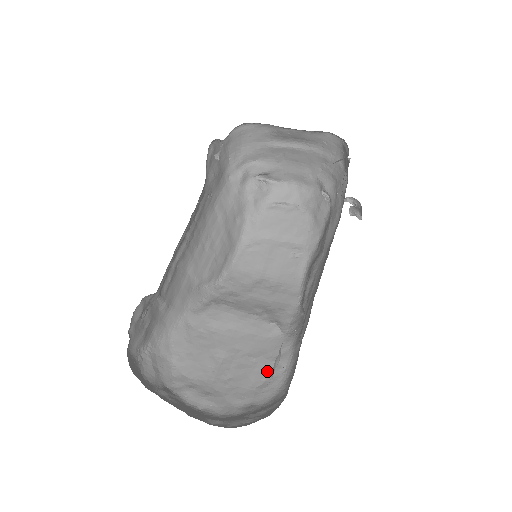
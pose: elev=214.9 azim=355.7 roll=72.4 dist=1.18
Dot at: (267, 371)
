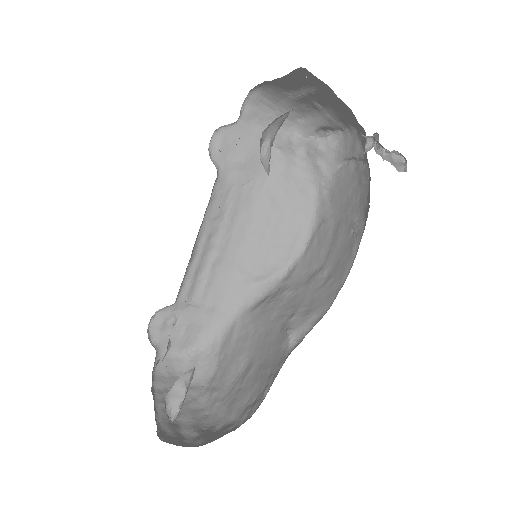
Dot at: (260, 389)
